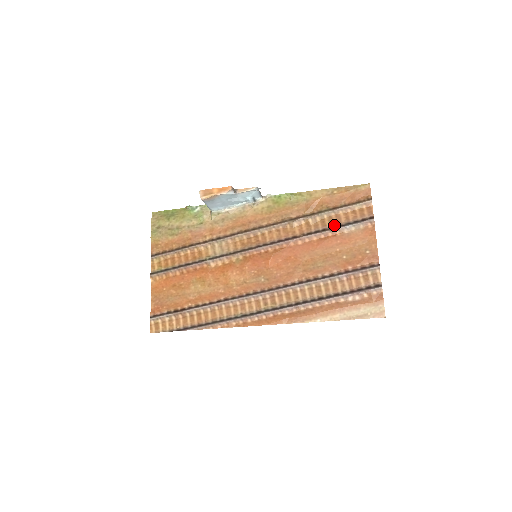
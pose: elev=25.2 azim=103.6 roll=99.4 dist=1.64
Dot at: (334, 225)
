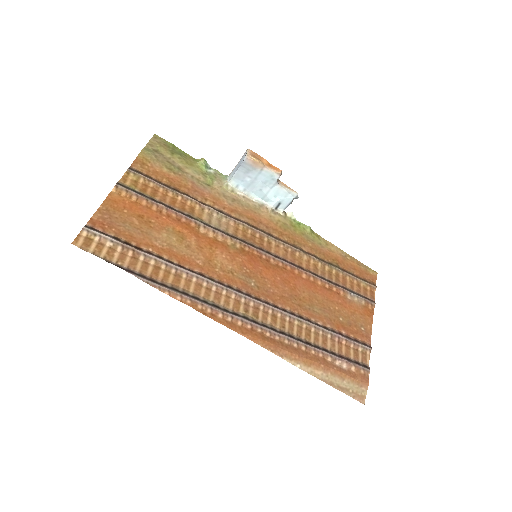
Dot at: (340, 284)
